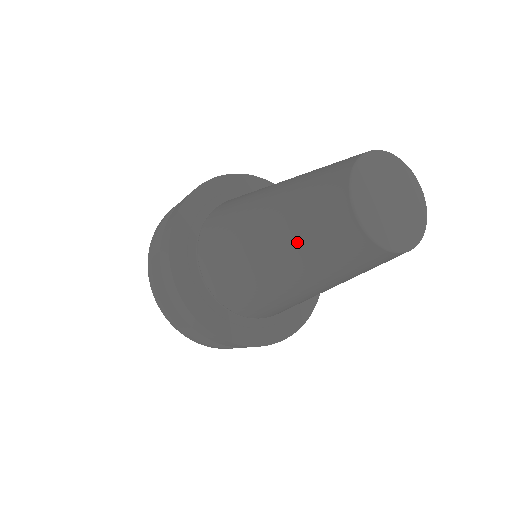
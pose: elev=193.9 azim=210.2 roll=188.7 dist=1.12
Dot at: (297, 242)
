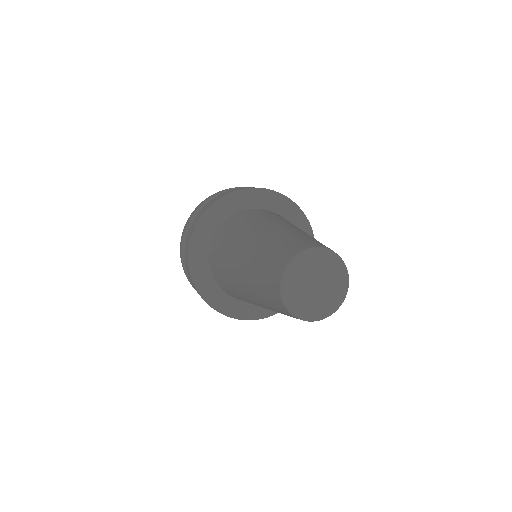
Dot at: (254, 282)
